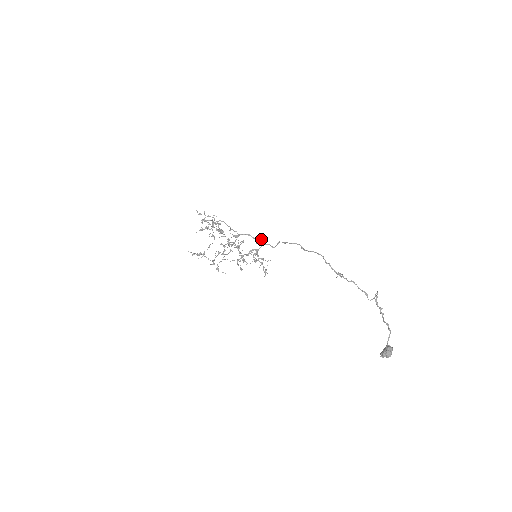
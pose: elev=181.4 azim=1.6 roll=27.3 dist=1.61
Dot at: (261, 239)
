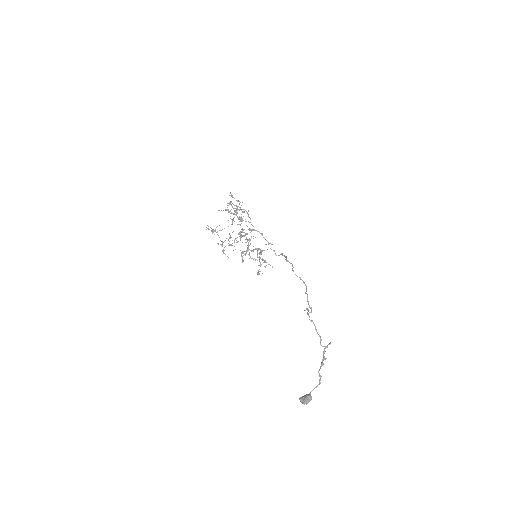
Dot at: (270, 243)
